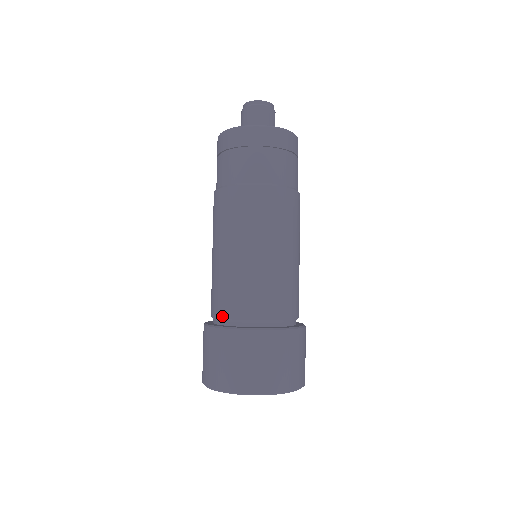
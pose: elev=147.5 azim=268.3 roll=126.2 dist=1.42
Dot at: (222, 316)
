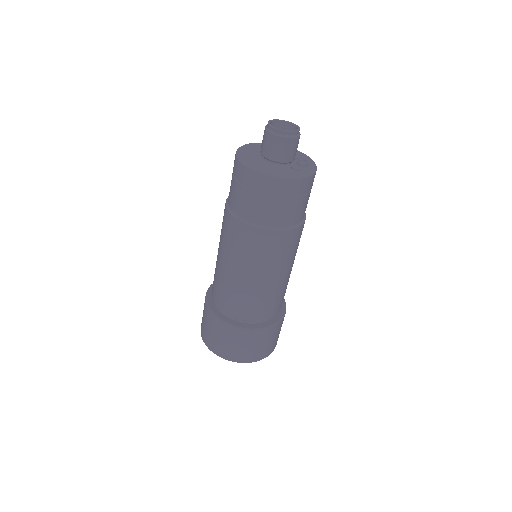
Dot at: (216, 303)
